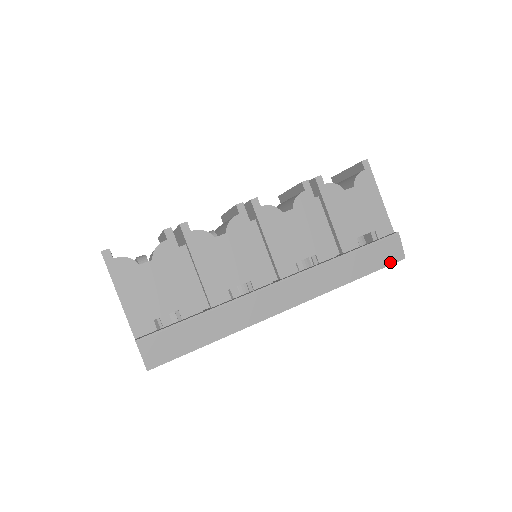
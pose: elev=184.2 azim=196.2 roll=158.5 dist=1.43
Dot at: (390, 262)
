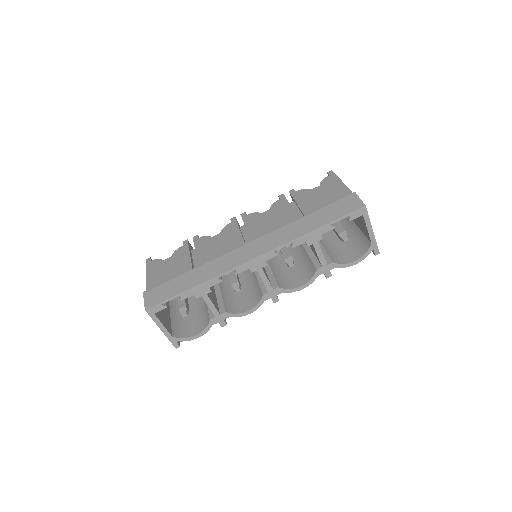
Dot at: (349, 211)
